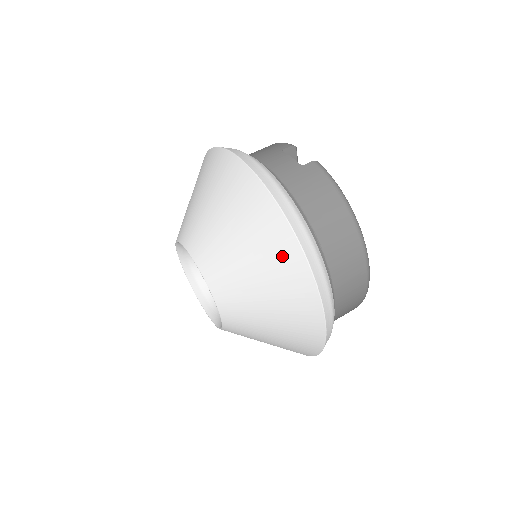
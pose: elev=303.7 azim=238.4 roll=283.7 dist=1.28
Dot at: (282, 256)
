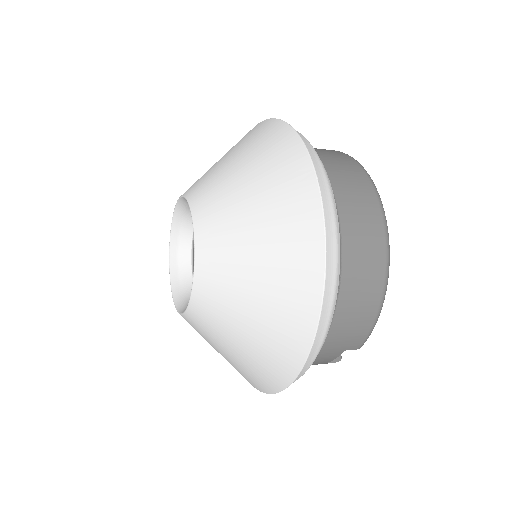
Dot at: (259, 133)
